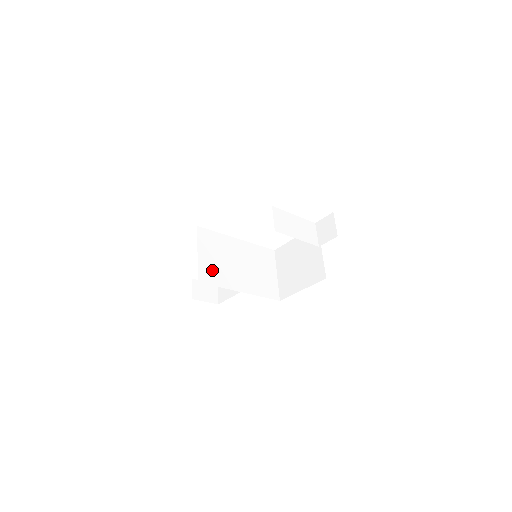
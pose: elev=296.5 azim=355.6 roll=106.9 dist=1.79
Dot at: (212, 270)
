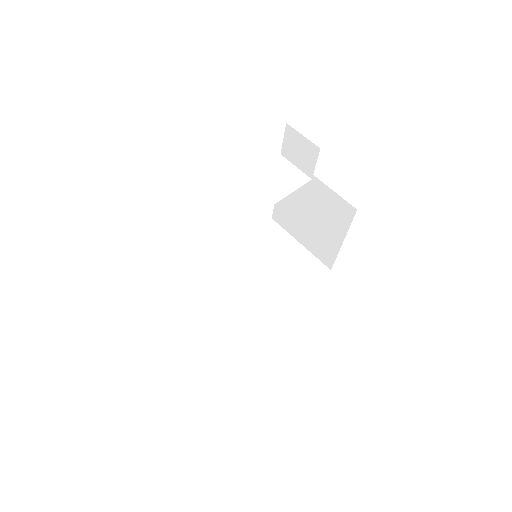
Dot at: (224, 327)
